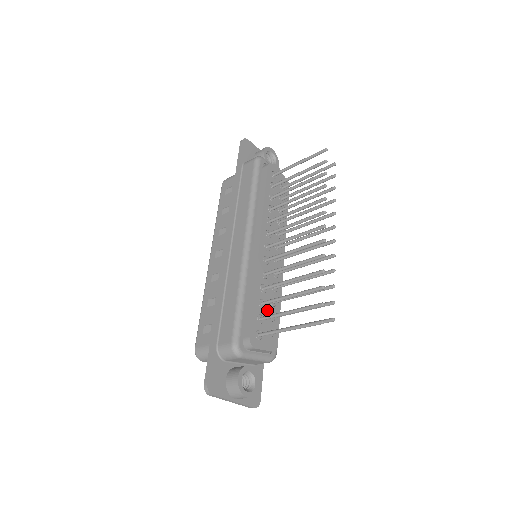
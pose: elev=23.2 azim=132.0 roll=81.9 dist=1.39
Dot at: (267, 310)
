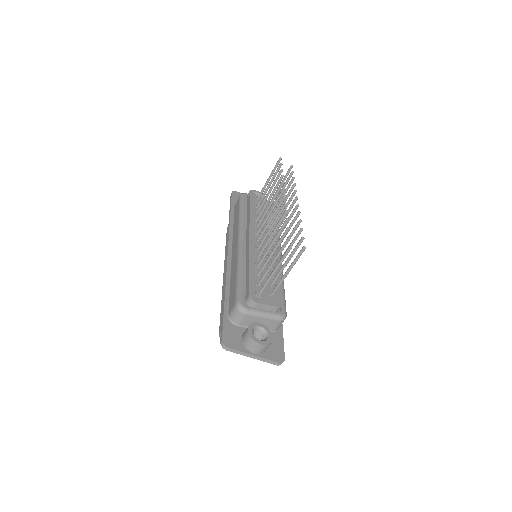
Dot at: (265, 279)
